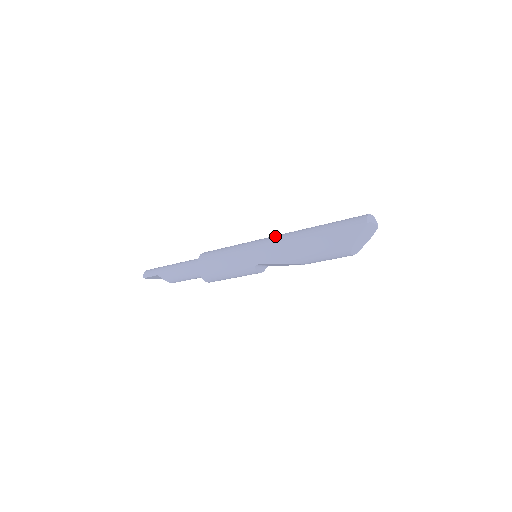
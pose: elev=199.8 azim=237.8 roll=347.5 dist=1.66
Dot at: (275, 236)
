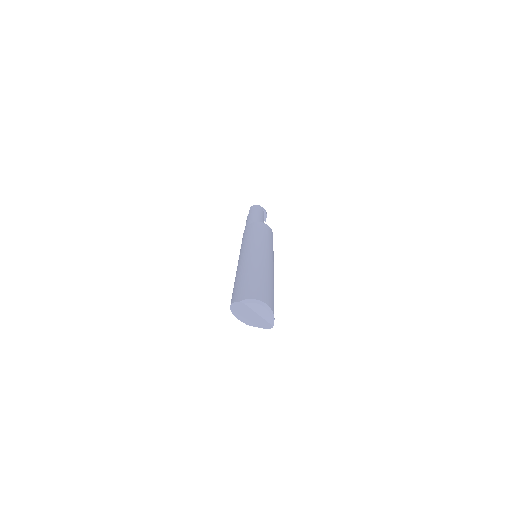
Dot at: (259, 252)
